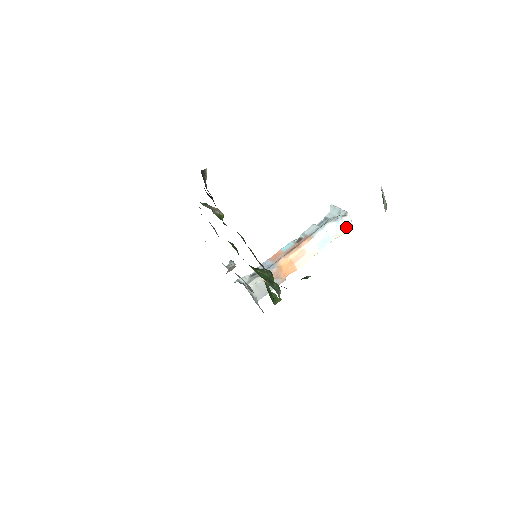
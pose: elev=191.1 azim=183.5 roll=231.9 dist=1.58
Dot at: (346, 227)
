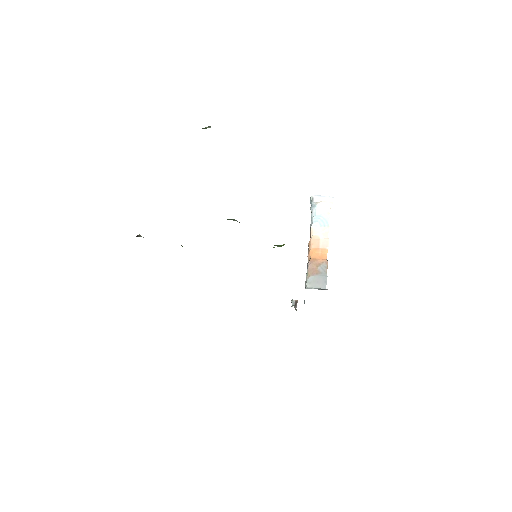
Dot at: (324, 201)
